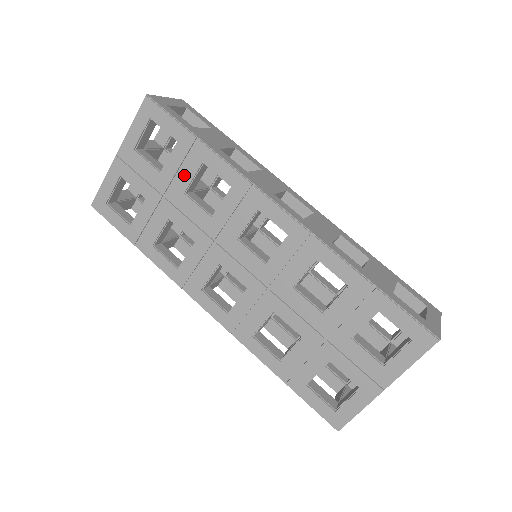
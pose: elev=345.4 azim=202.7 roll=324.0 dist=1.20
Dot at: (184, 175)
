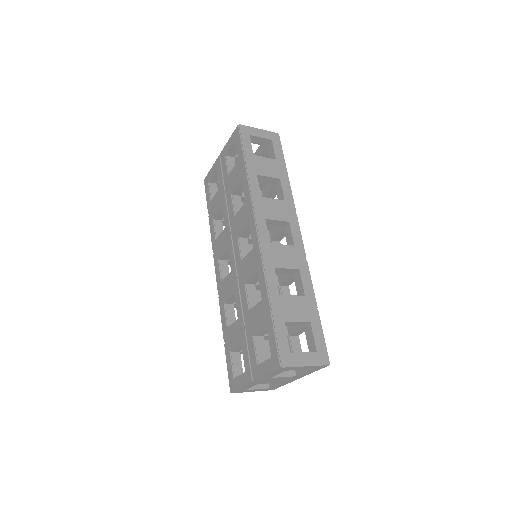
Dot at: (234, 183)
